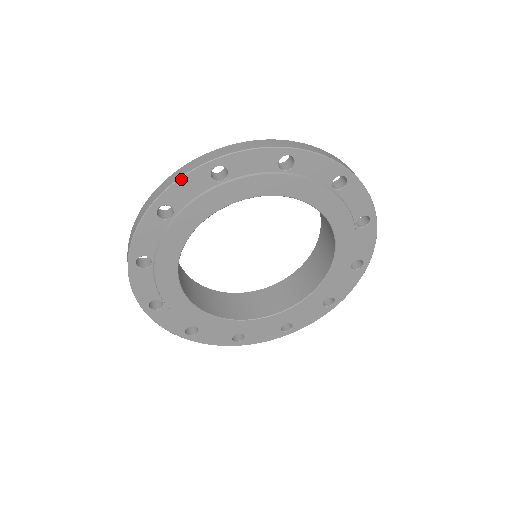
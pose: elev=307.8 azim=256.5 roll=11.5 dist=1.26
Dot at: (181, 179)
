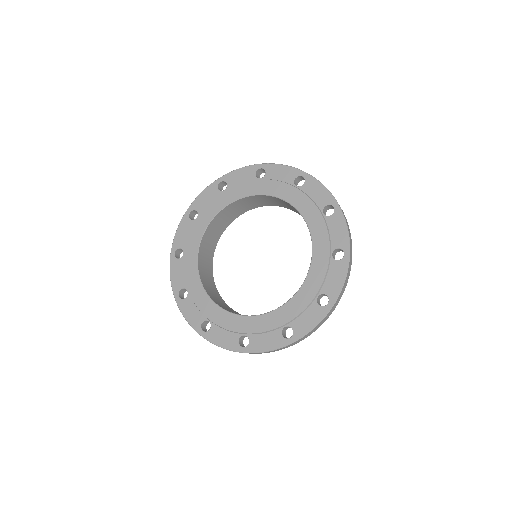
Dot at: (241, 169)
